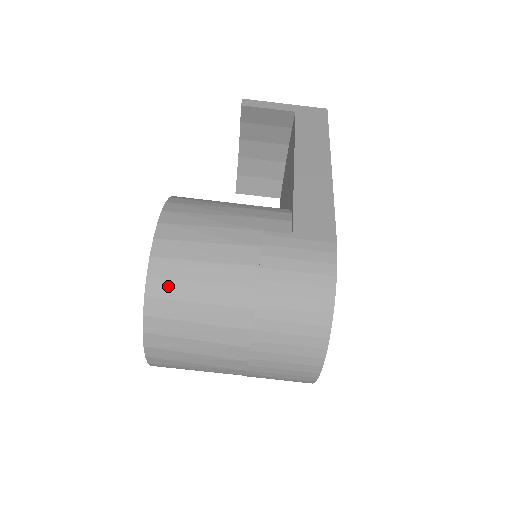
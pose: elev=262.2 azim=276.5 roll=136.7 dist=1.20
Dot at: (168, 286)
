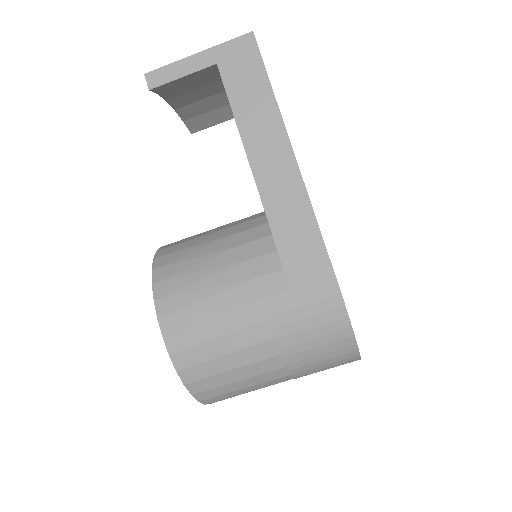
Dot at: (206, 383)
